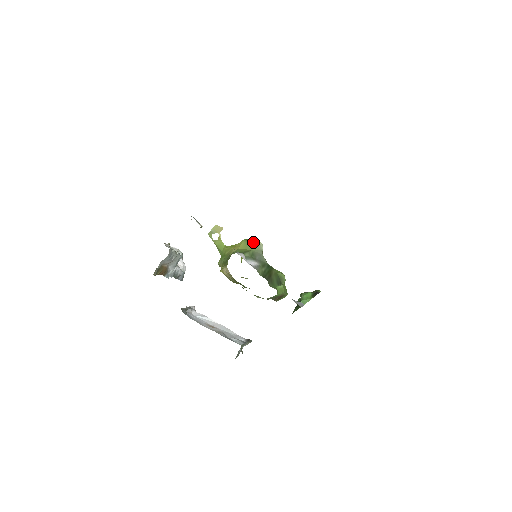
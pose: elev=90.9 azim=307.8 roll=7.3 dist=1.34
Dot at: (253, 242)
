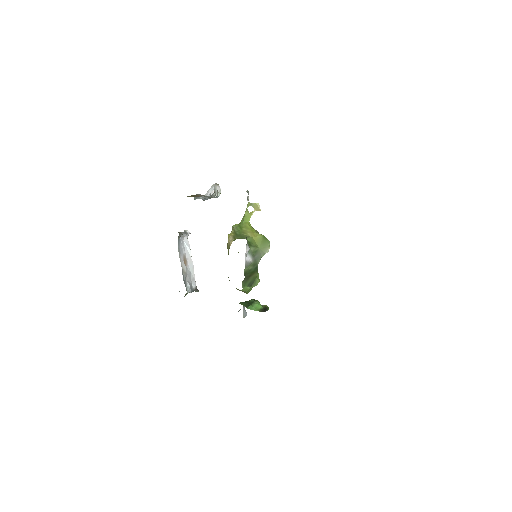
Dot at: (266, 243)
